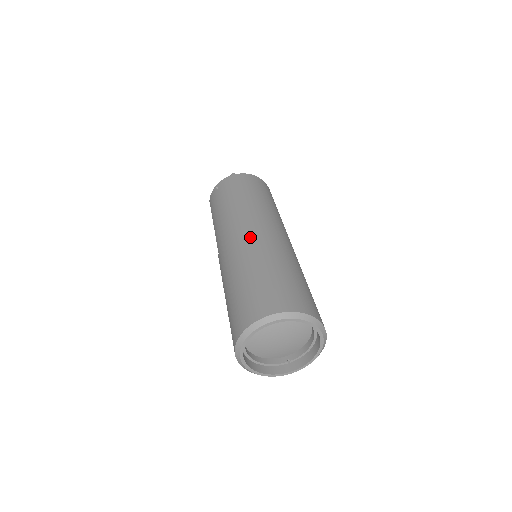
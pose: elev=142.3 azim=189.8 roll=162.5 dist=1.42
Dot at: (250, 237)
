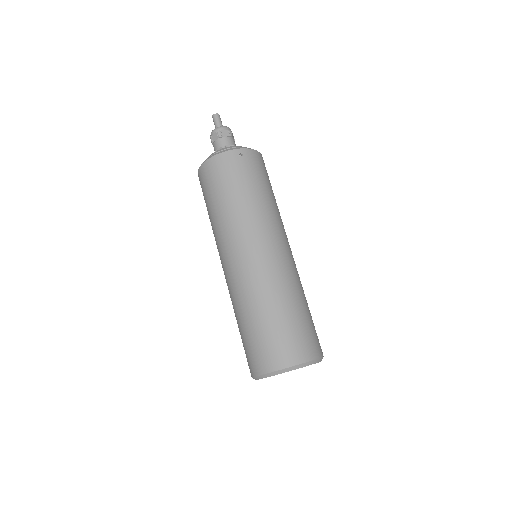
Dot at: (227, 278)
